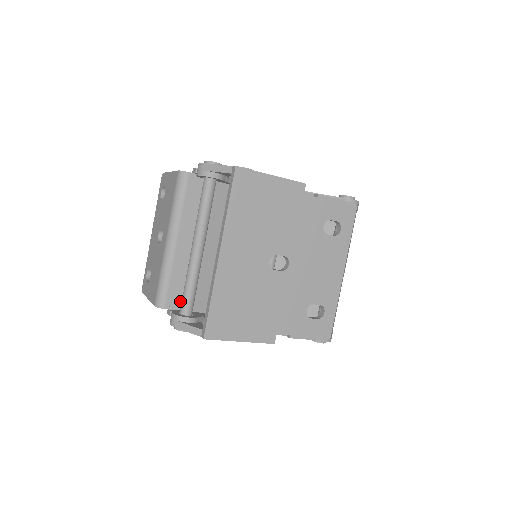
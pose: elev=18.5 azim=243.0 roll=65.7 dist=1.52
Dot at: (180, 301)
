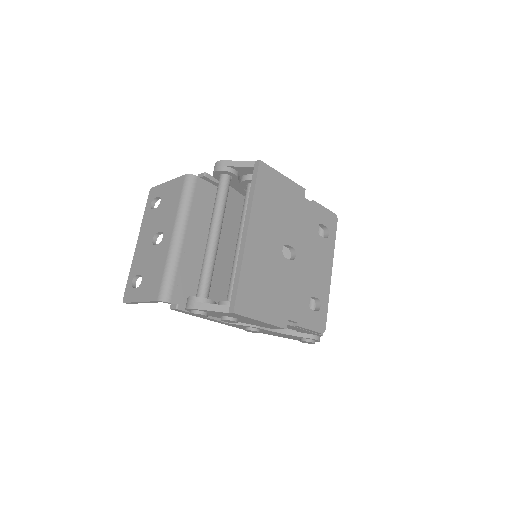
Dot at: (183, 297)
